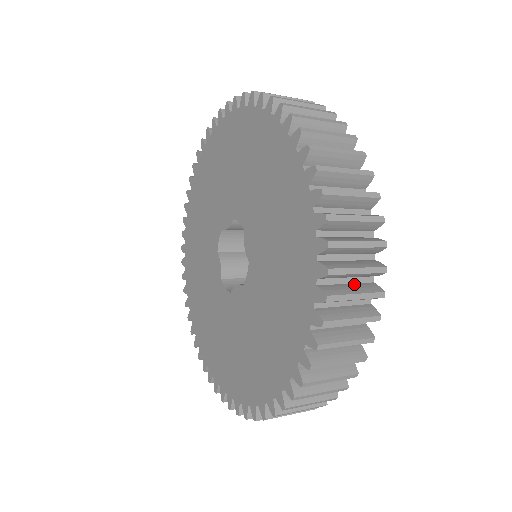
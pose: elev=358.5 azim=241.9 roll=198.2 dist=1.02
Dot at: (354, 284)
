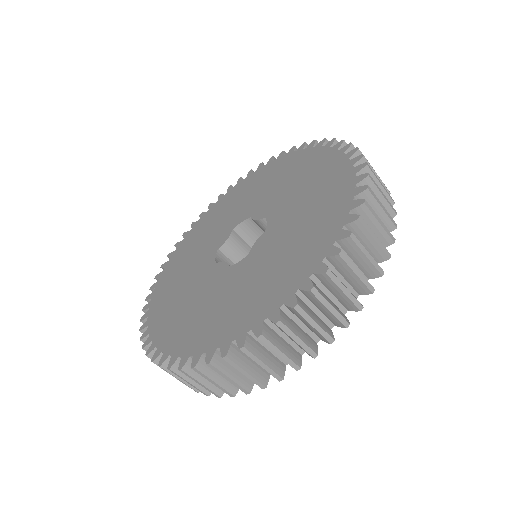
Dot at: occluded
